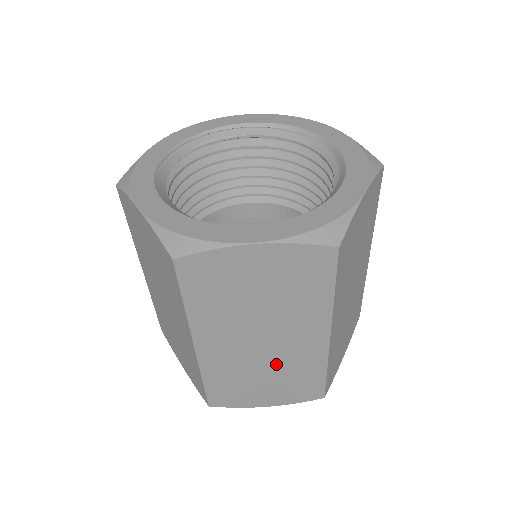
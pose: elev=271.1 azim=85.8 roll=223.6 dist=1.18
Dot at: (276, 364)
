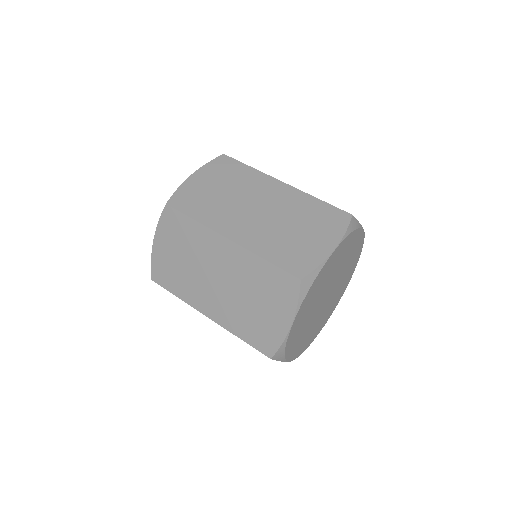
Dot at: (286, 216)
